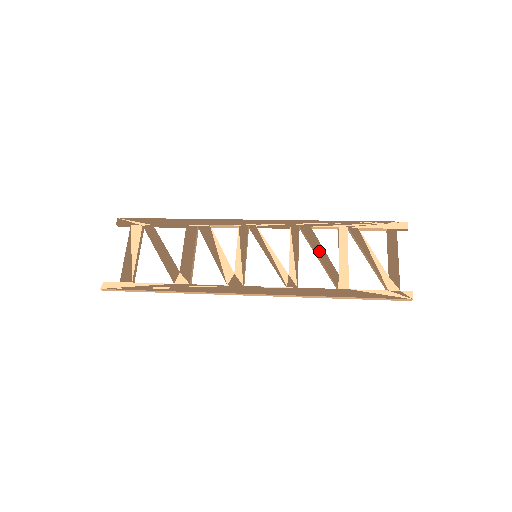
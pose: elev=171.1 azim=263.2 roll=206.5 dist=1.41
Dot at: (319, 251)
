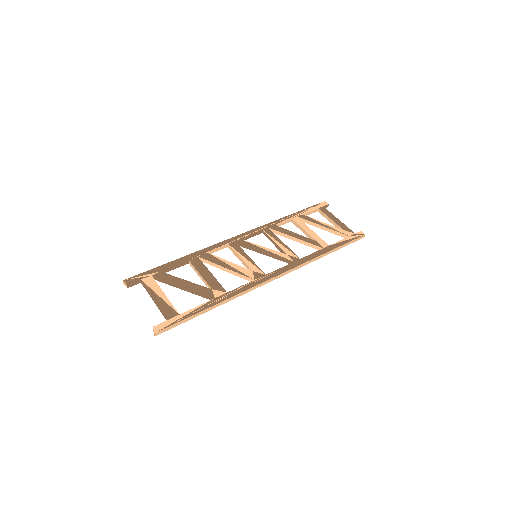
Dot at: (293, 235)
